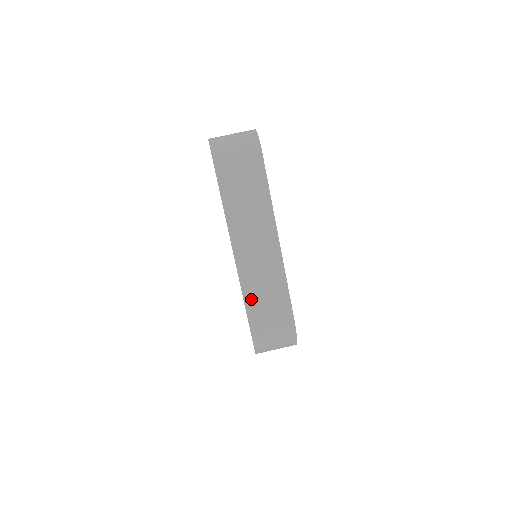
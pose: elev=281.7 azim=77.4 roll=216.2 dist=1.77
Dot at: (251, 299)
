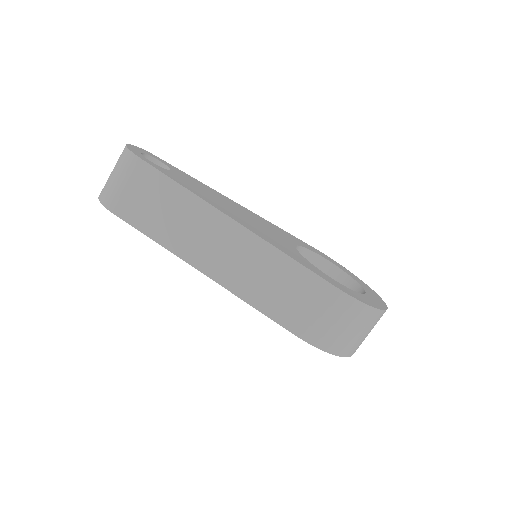
Dot at: (270, 307)
